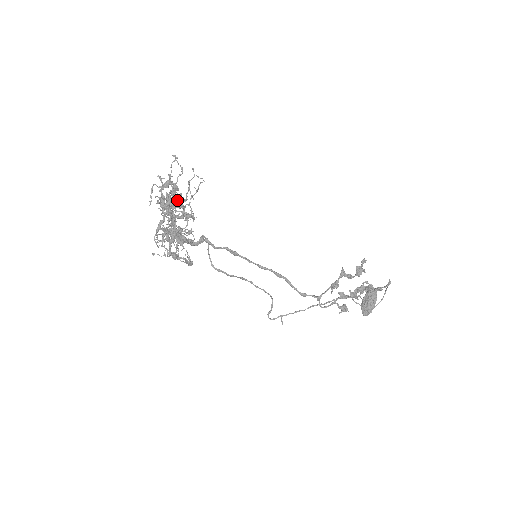
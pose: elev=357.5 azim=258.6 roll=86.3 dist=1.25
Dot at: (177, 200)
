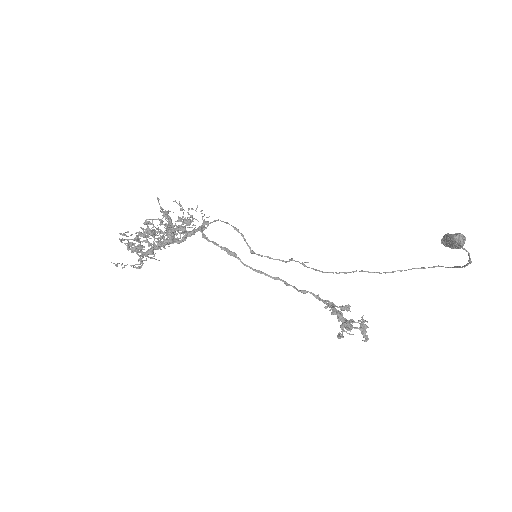
Dot at: (158, 219)
